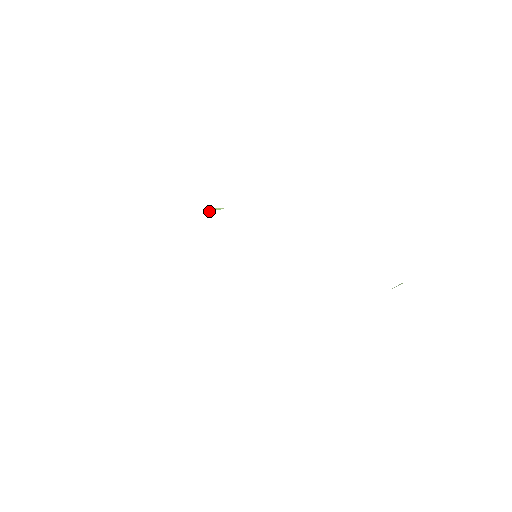
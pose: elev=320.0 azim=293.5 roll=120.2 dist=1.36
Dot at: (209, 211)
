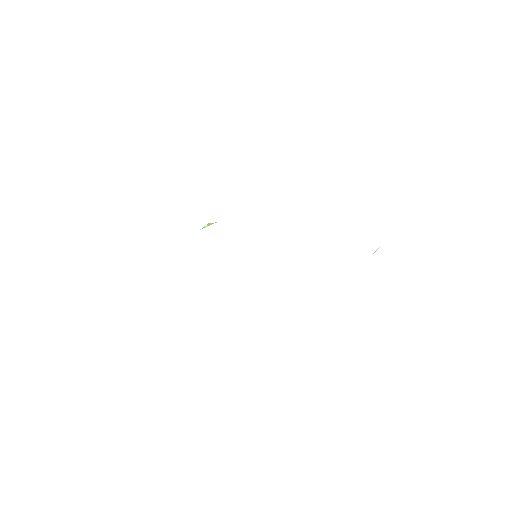
Dot at: occluded
